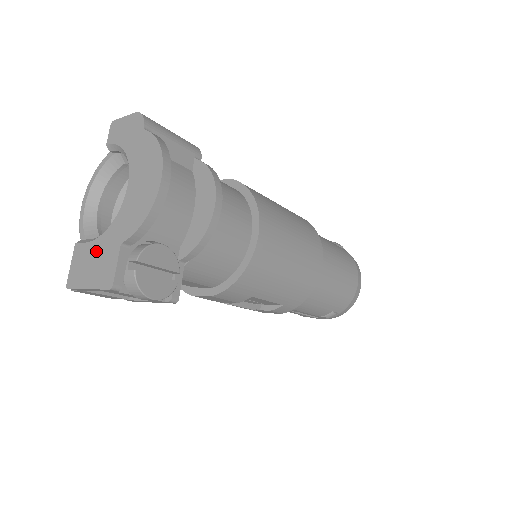
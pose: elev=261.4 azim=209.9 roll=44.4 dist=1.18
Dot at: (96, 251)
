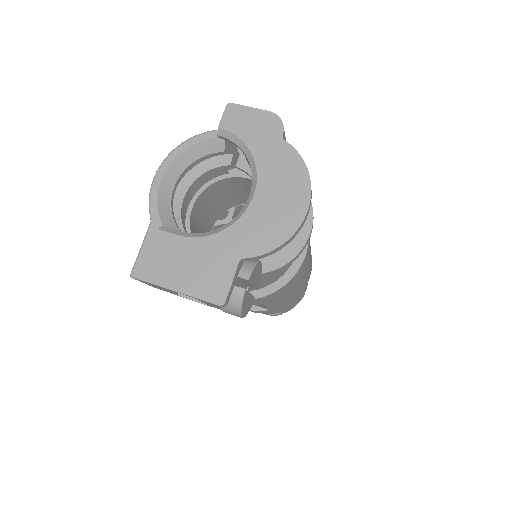
Dot at: (197, 252)
